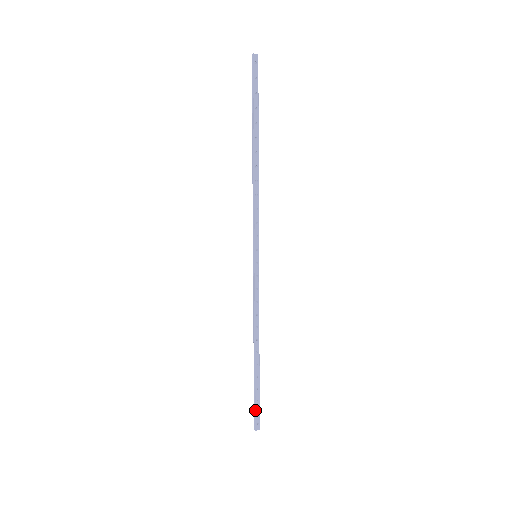
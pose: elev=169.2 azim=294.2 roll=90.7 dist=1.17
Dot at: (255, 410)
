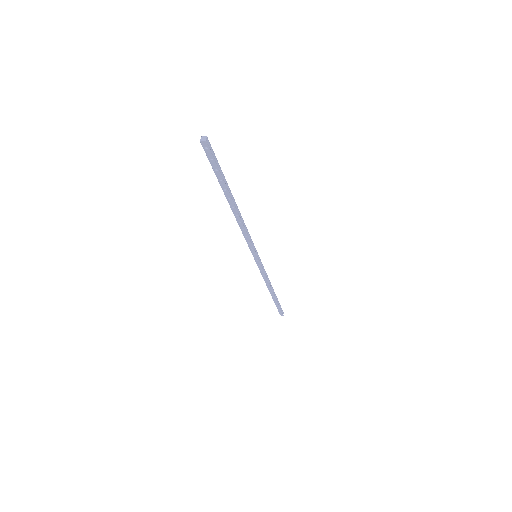
Dot at: occluded
